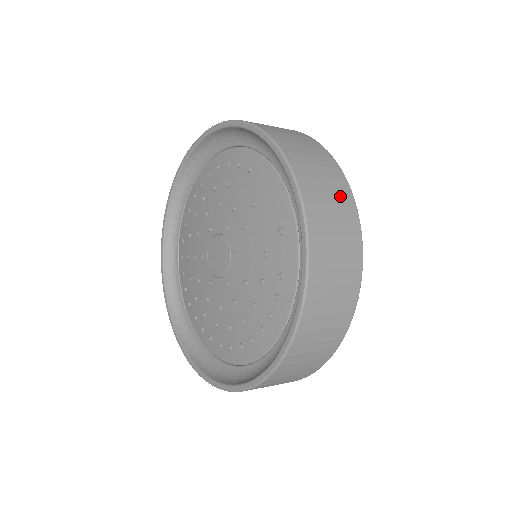
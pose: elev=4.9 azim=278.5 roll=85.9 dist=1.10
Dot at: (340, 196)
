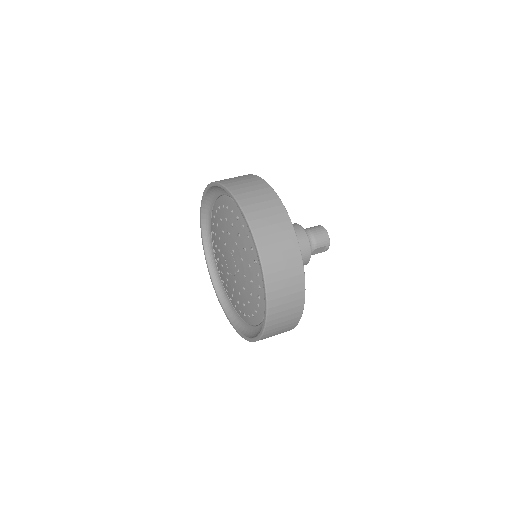
Dot at: (291, 261)
